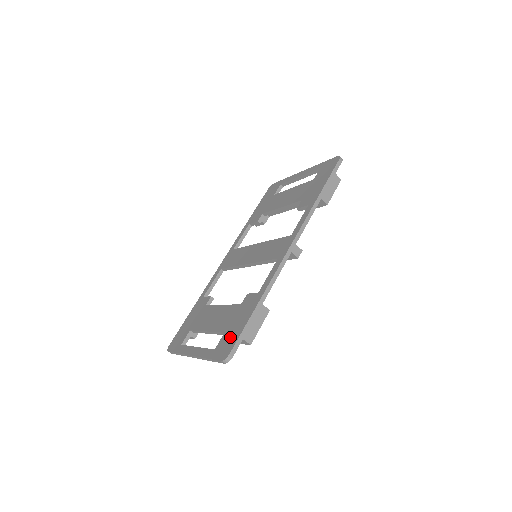
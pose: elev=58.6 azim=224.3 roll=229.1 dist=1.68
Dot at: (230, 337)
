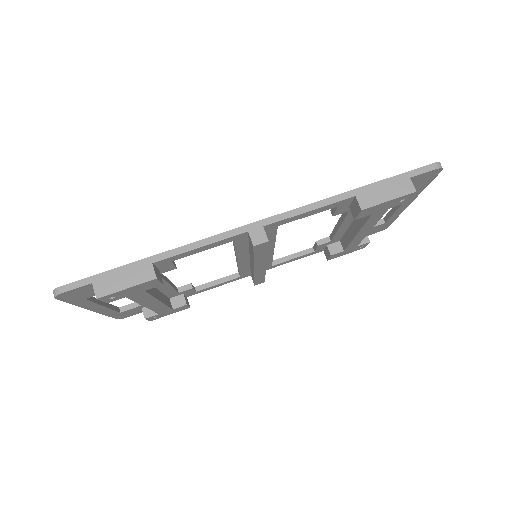
Dot at: occluded
